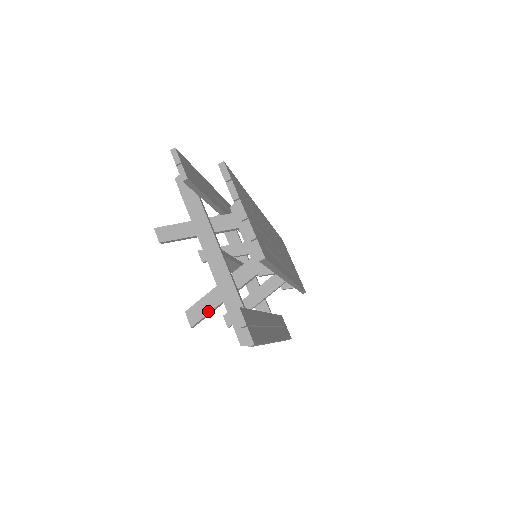
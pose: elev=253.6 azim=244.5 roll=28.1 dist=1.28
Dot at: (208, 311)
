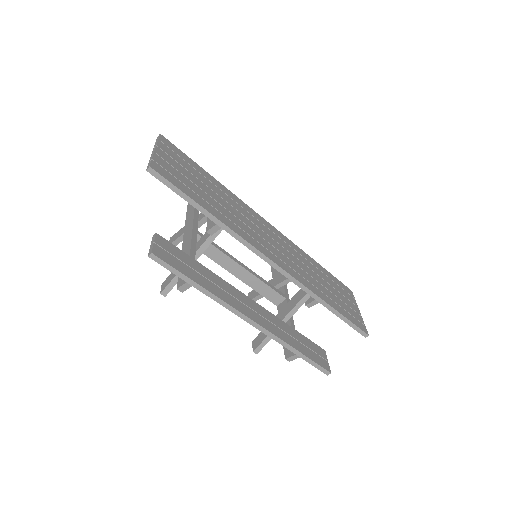
Dot at: (174, 277)
